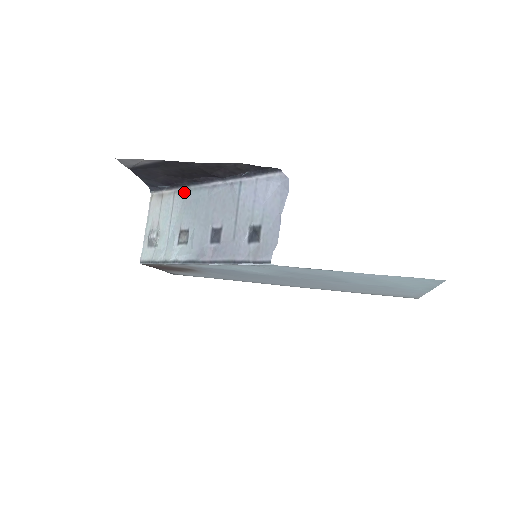
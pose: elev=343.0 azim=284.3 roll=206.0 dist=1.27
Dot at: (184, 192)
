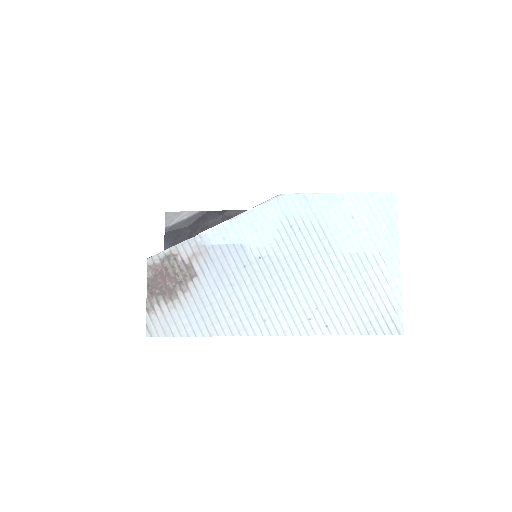
Dot at: occluded
